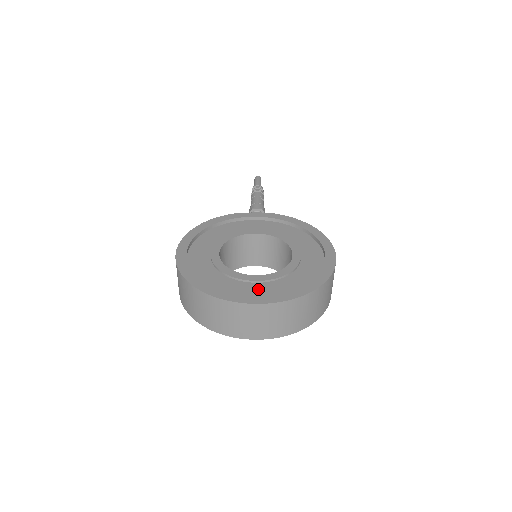
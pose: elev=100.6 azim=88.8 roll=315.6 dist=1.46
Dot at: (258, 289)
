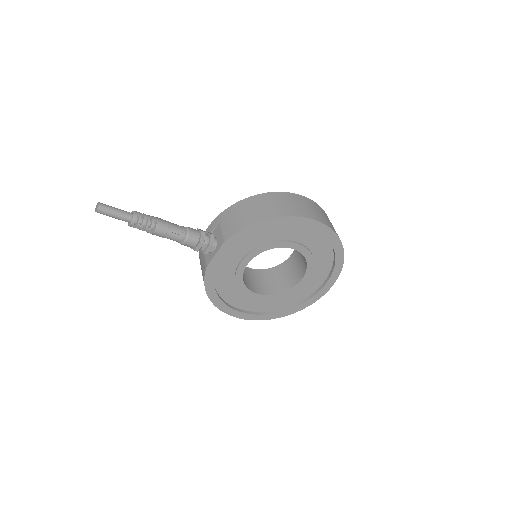
Dot at: (313, 282)
